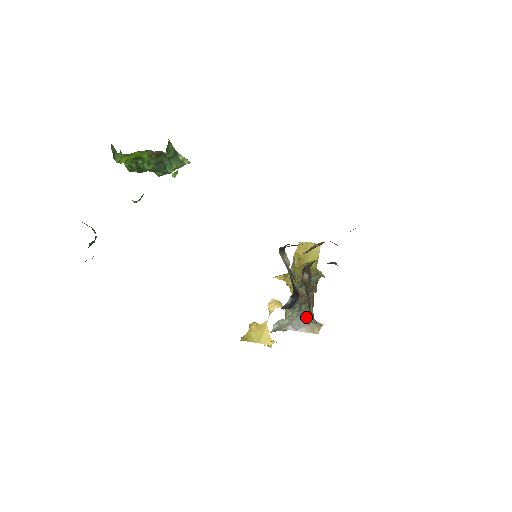
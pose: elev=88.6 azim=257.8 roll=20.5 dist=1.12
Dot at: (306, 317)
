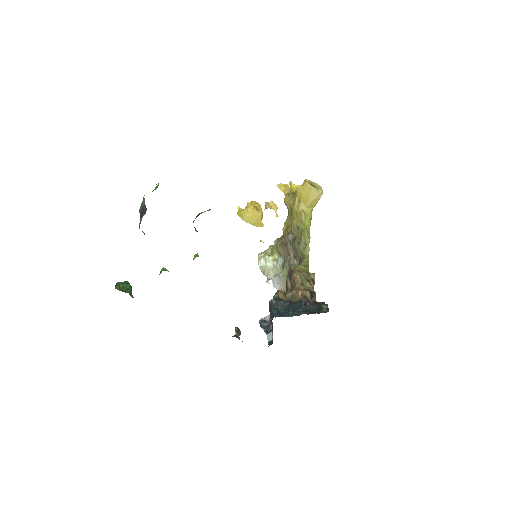
Dot at: (284, 283)
